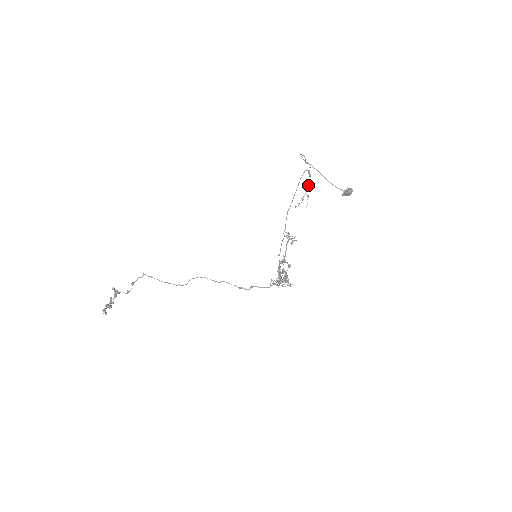
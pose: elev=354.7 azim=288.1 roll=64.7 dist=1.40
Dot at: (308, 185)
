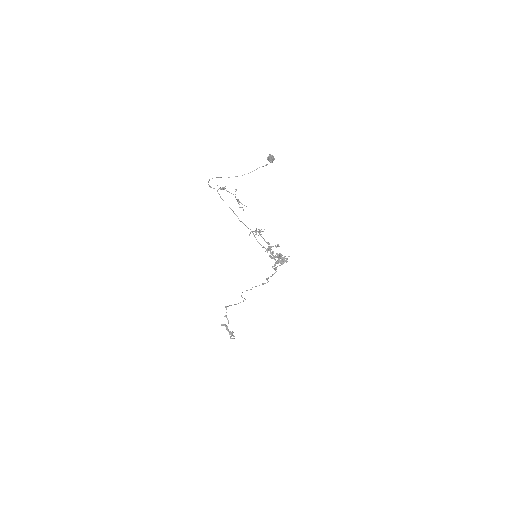
Dot at: occluded
